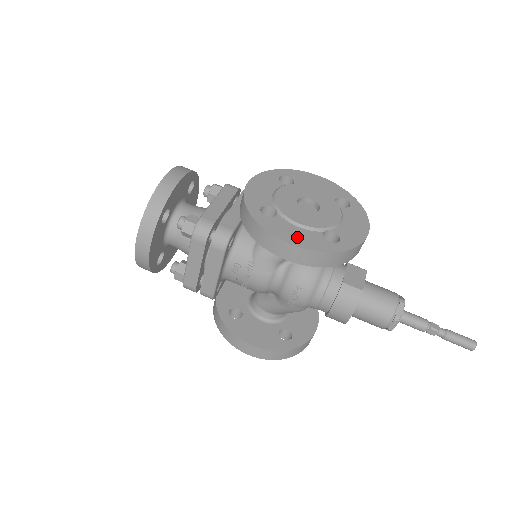
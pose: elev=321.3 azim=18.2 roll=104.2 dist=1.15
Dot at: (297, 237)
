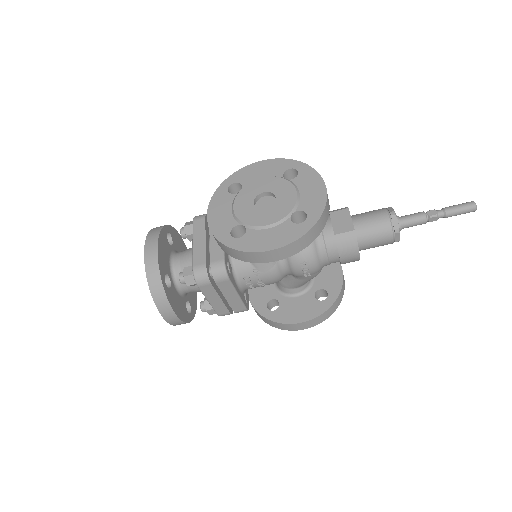
Dot at: (272, 239)
